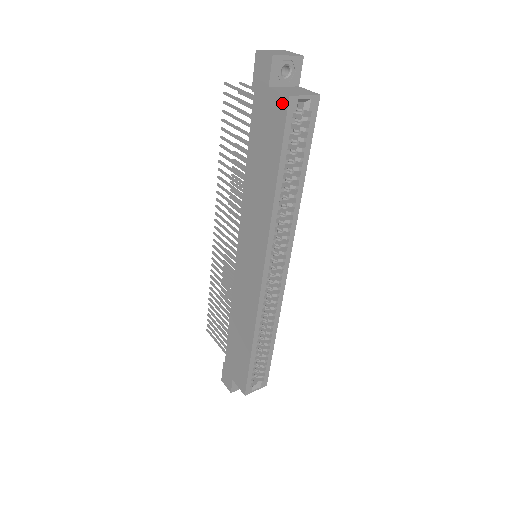
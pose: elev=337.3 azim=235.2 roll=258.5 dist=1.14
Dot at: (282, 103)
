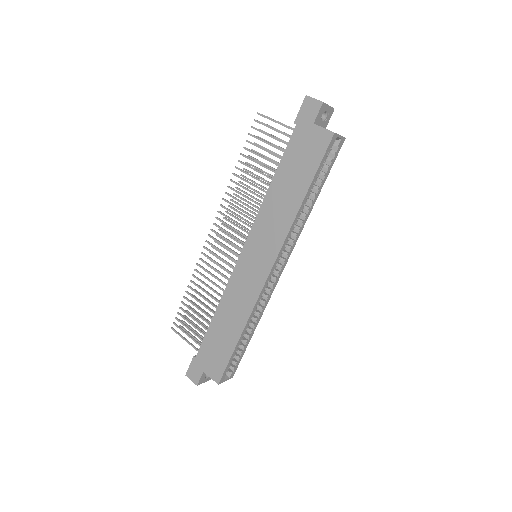
Dot at: (326, 137)
